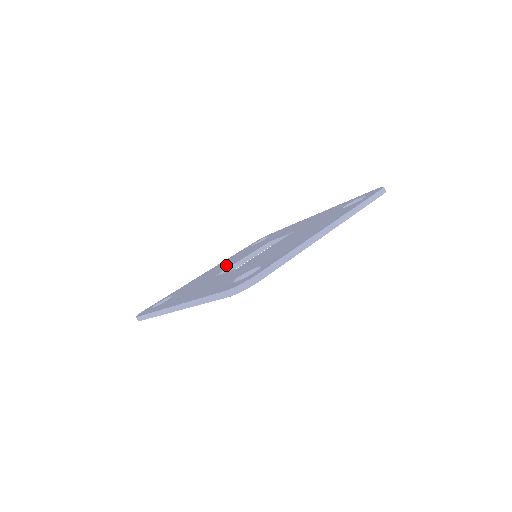
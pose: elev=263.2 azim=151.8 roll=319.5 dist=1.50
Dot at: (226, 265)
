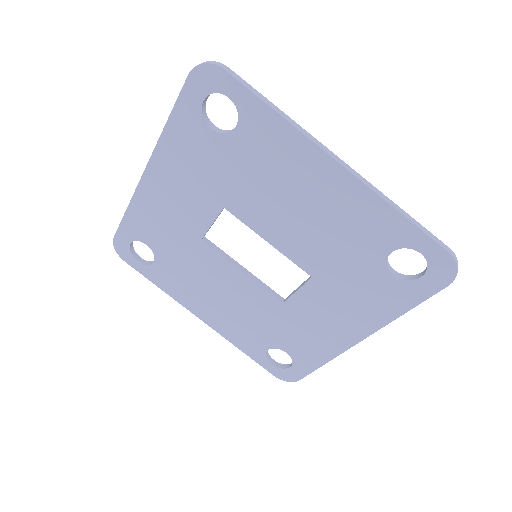
Dot at: occluded
